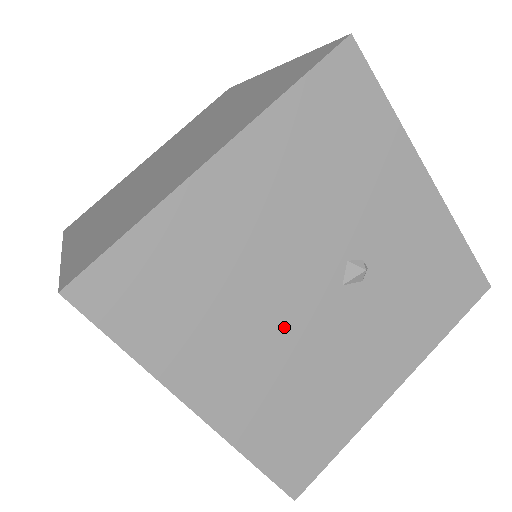
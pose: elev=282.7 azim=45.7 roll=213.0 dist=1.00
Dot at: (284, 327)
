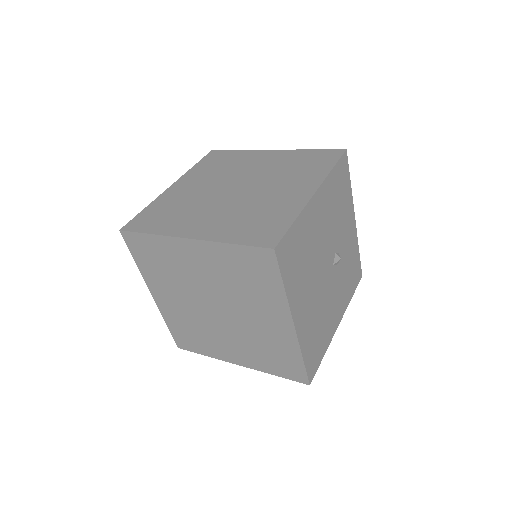
Dot at: (319, 283)
